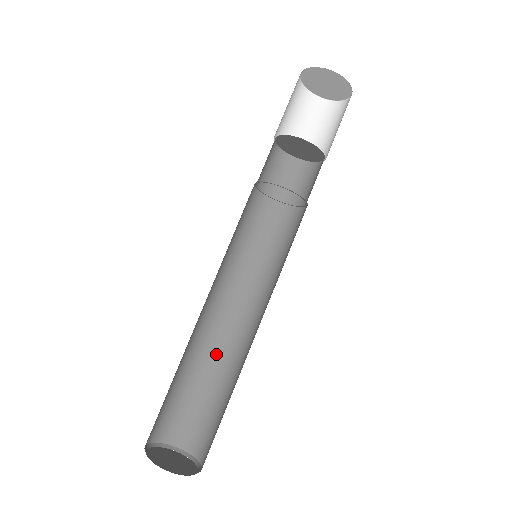
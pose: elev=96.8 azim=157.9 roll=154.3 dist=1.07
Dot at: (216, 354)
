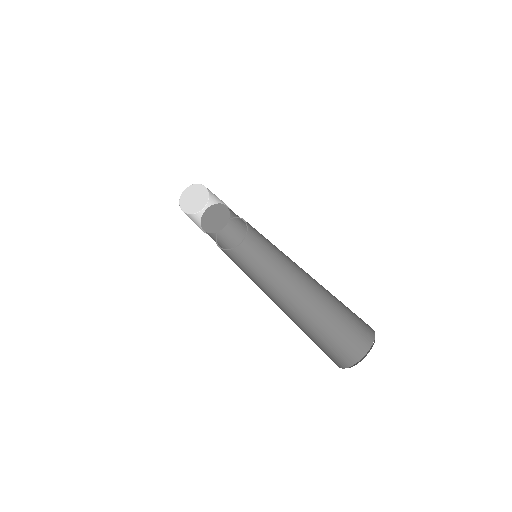
Dot at: (293, 317)
